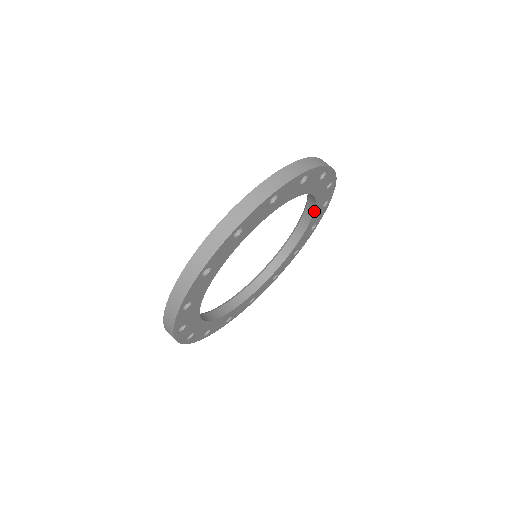
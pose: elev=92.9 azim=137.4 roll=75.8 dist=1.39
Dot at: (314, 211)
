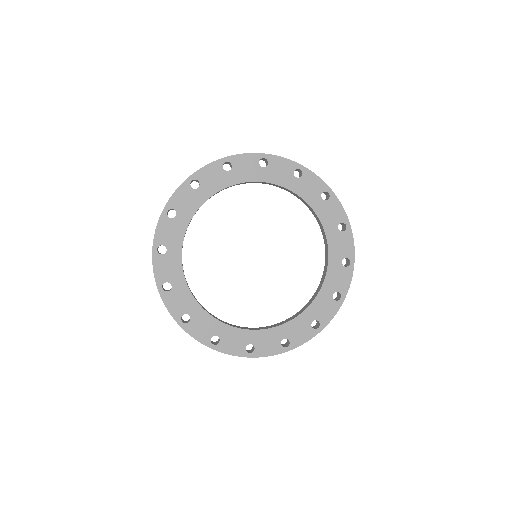
Dot at: (328, 256)
